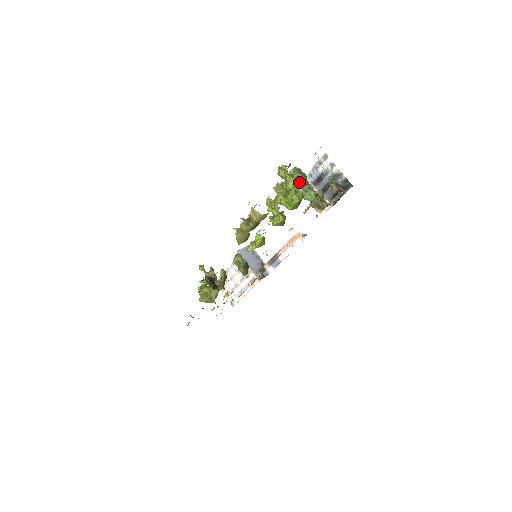
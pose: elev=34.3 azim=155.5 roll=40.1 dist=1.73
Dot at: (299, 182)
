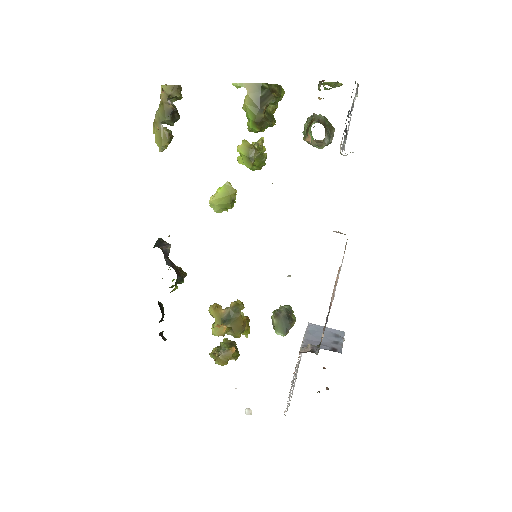
Dot at: occluded
